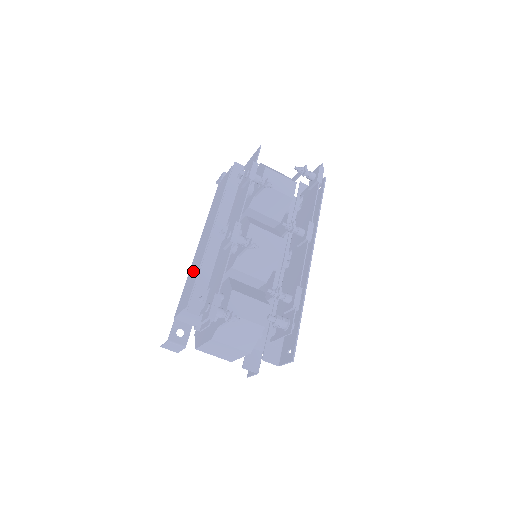
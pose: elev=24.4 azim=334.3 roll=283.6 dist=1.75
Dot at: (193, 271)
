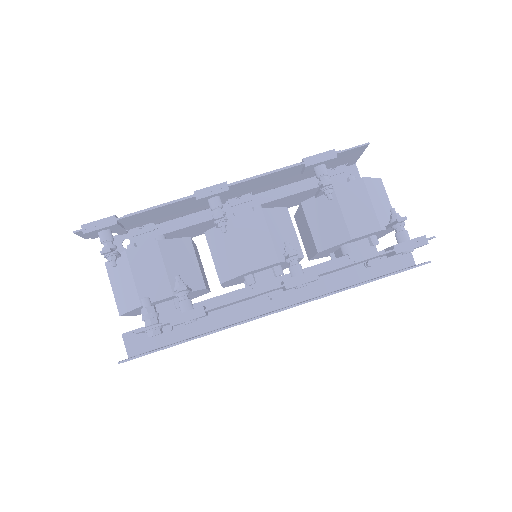
Dot at: occluded
